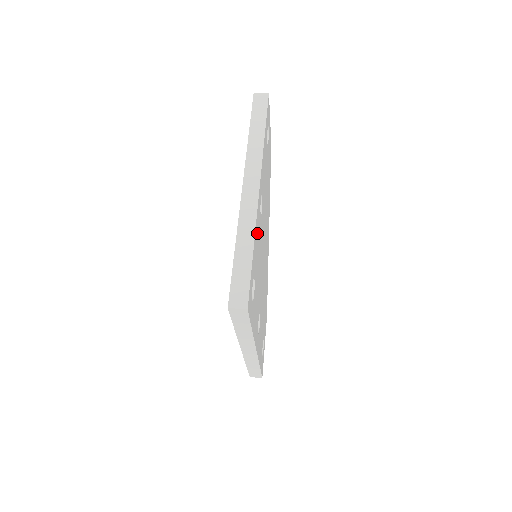
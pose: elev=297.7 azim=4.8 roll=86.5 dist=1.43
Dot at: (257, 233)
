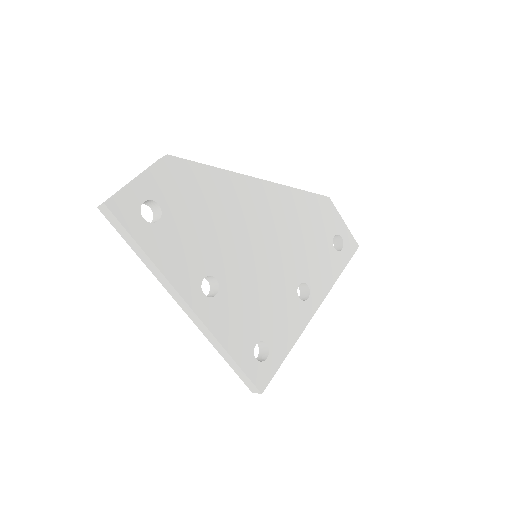
Dot at: (227, 323)
